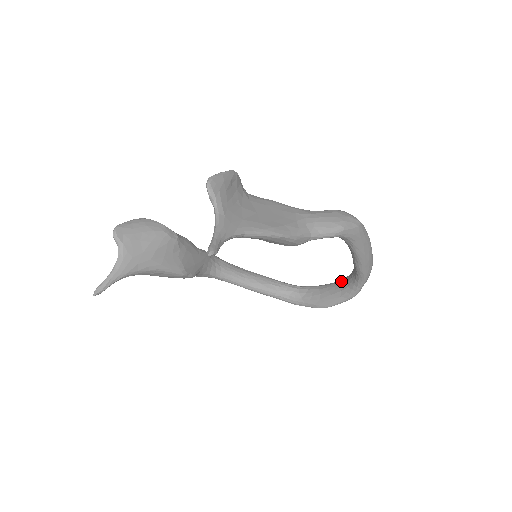
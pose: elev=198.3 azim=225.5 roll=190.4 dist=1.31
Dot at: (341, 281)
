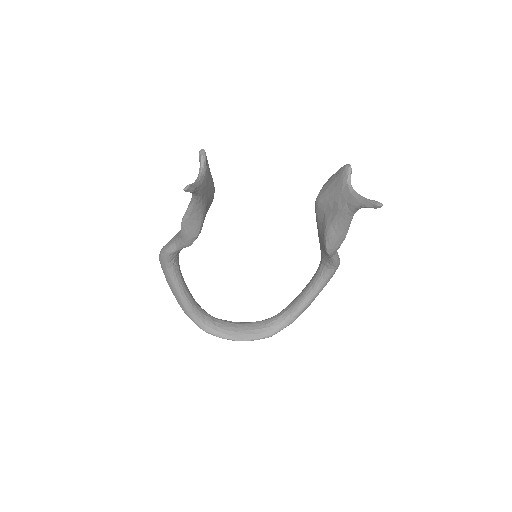
Dot at: (260, 321)
